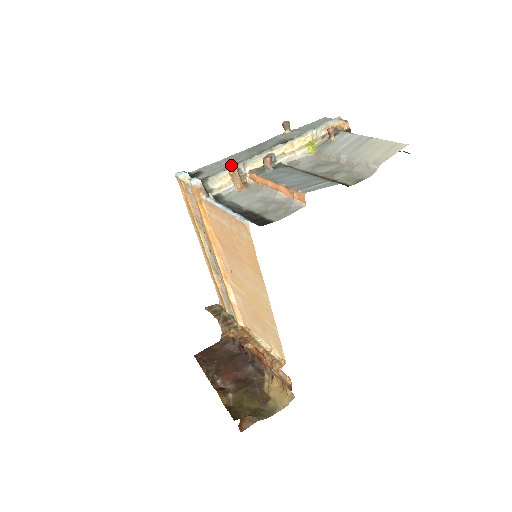
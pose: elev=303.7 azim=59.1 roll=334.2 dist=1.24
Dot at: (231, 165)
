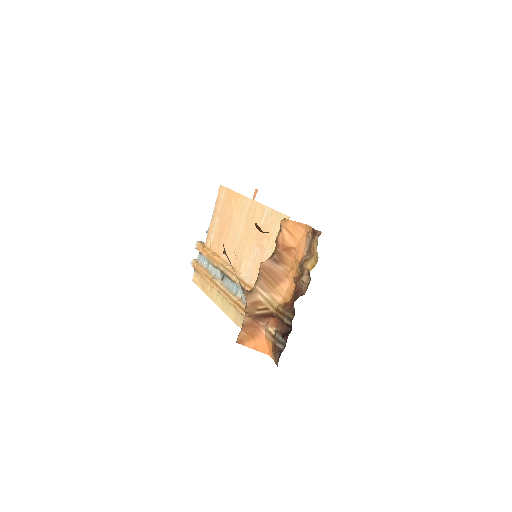
Dot at: occluded
